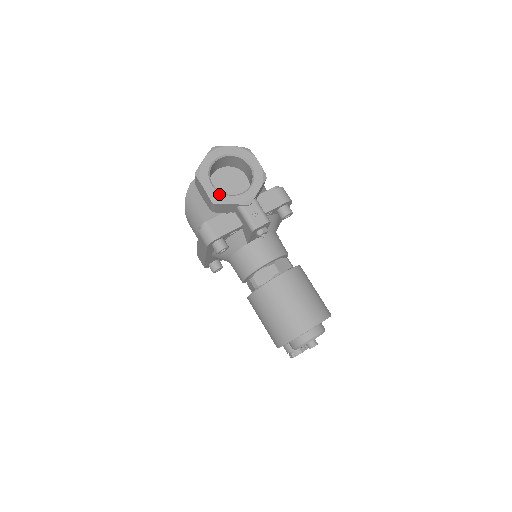
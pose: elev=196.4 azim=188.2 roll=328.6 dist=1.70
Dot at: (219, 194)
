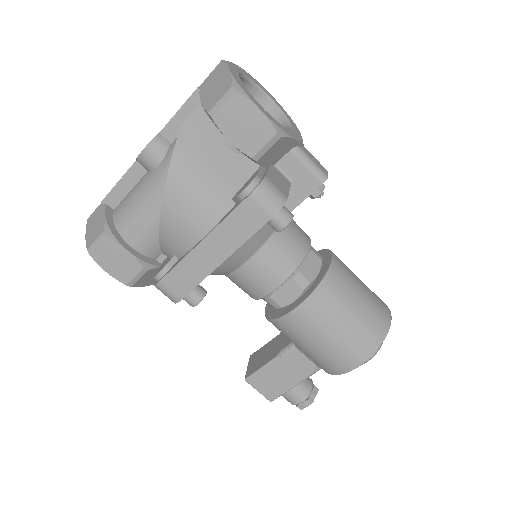
Dot at: (278, 123)
